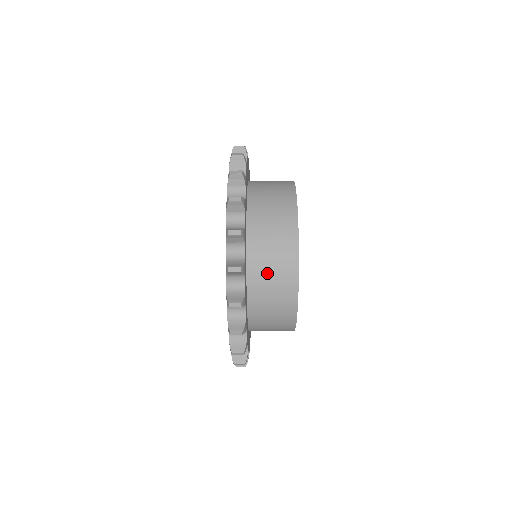
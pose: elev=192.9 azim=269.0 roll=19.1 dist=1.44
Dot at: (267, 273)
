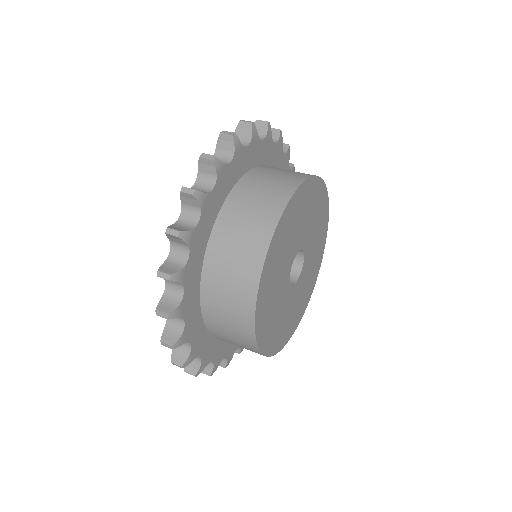
Dot at: (221, 310)
